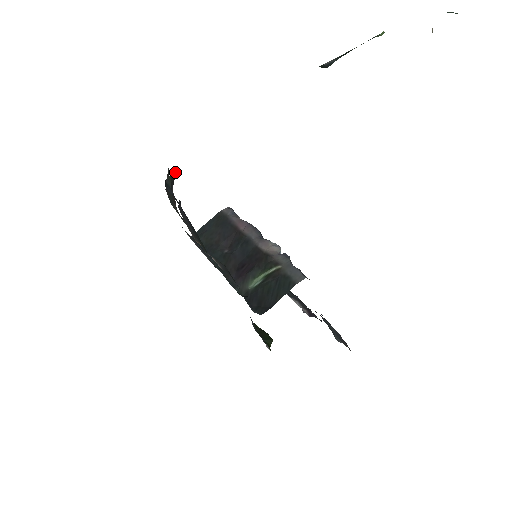
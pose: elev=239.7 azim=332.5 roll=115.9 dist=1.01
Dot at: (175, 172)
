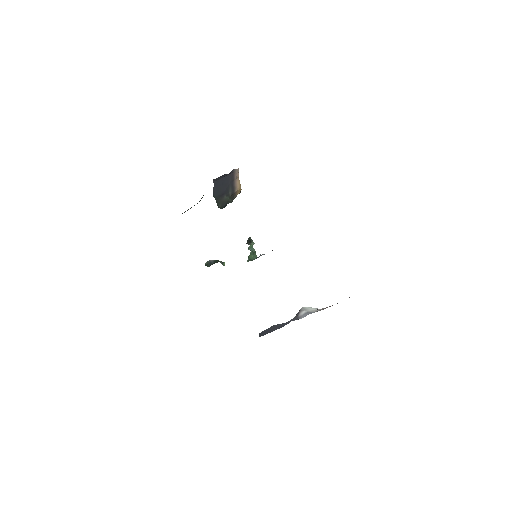
Dot at: occluded
